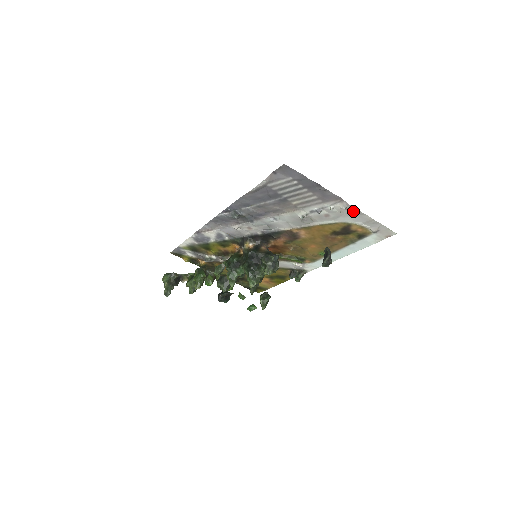
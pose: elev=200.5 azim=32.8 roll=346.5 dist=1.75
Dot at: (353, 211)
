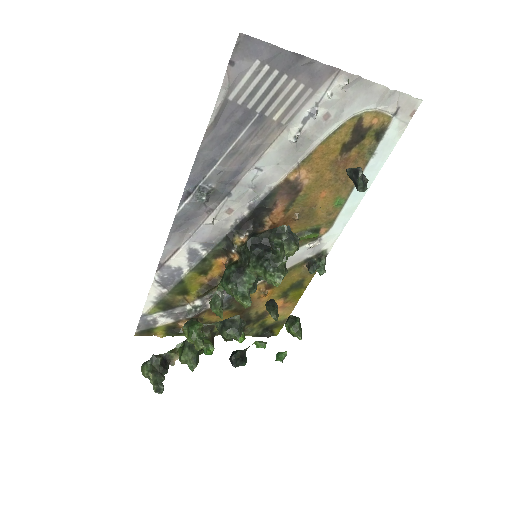
Dot at: (358, 86)
